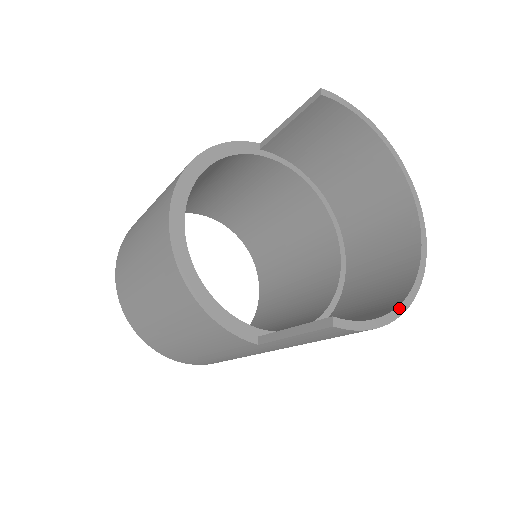
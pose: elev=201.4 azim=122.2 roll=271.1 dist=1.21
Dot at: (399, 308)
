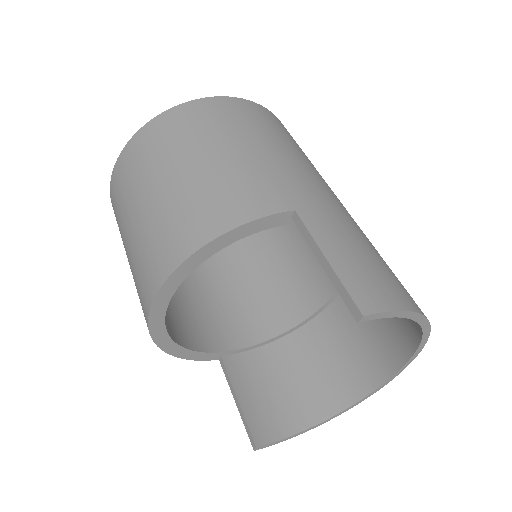
Dot at: (325, 421)
